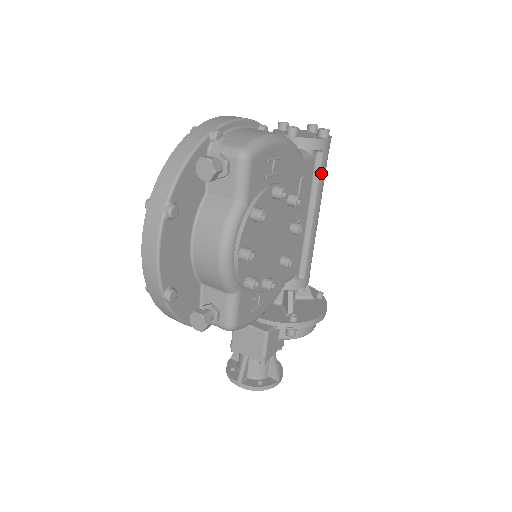
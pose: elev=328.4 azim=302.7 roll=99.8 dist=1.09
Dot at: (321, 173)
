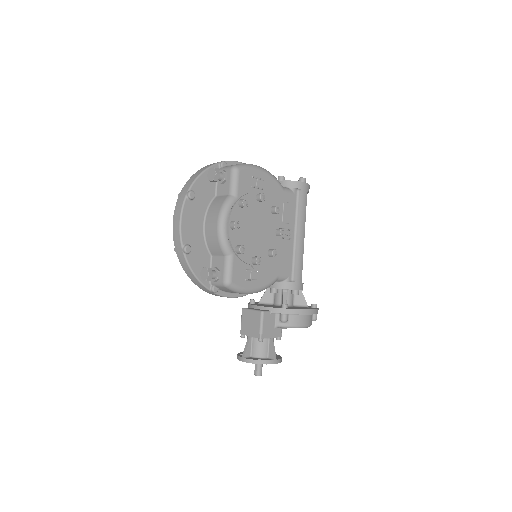
Dot at: (302, 205)
